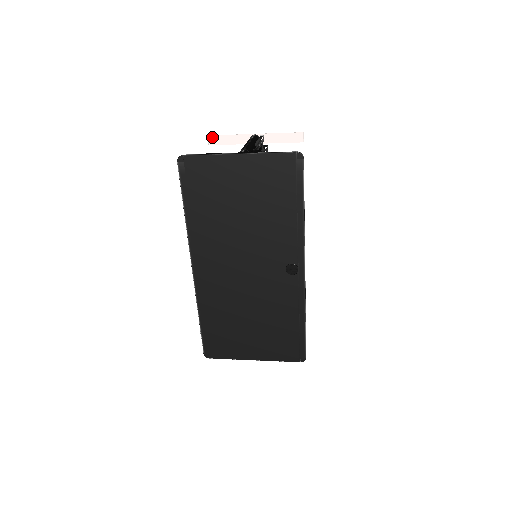
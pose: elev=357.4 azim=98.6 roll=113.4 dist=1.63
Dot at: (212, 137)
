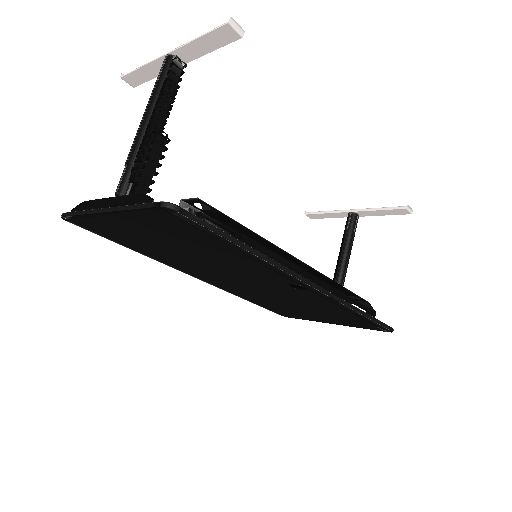
Dot at: (126, 78)
